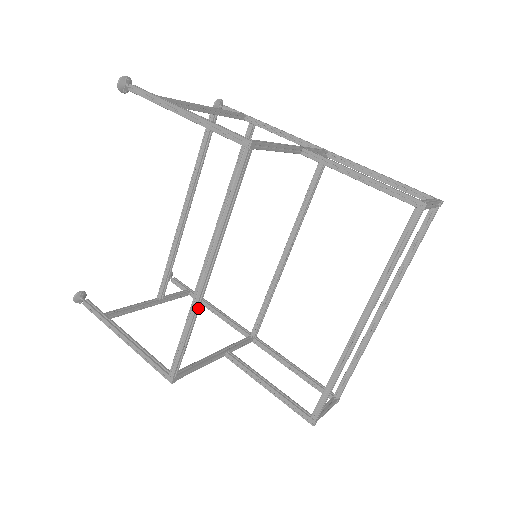
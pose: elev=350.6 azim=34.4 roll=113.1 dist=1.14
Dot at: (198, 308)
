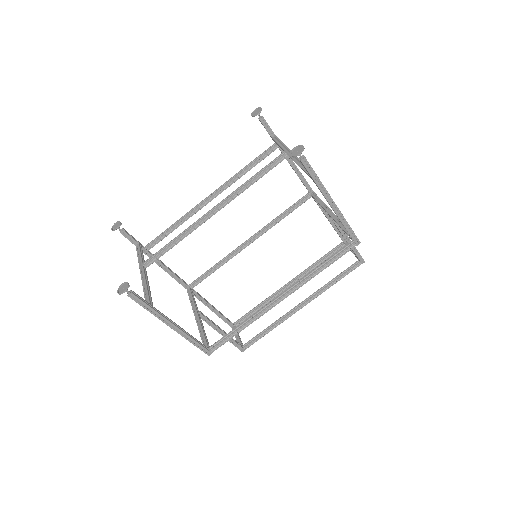
Dot at: (260, 314)
